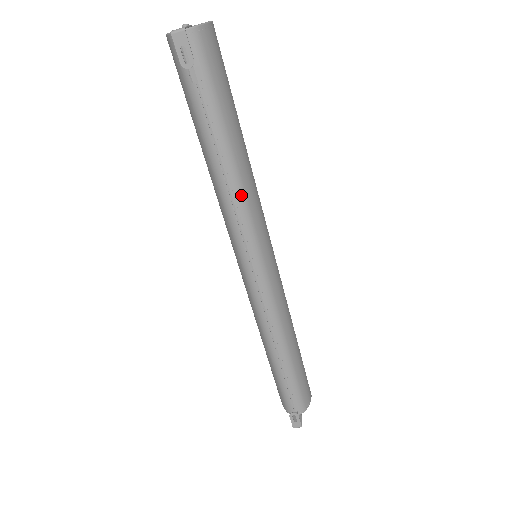
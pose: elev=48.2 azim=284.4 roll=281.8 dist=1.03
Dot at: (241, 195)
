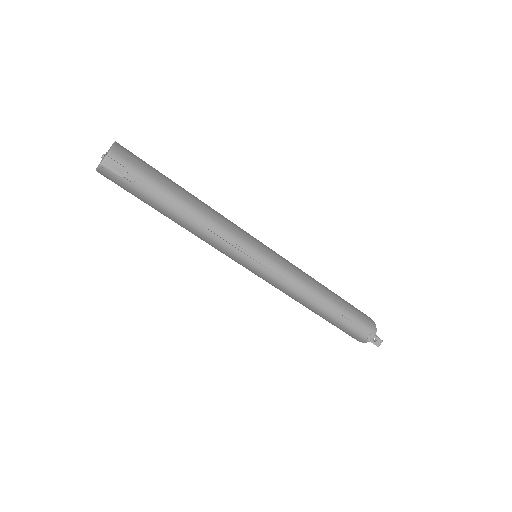
Dot at: (215, 224)
